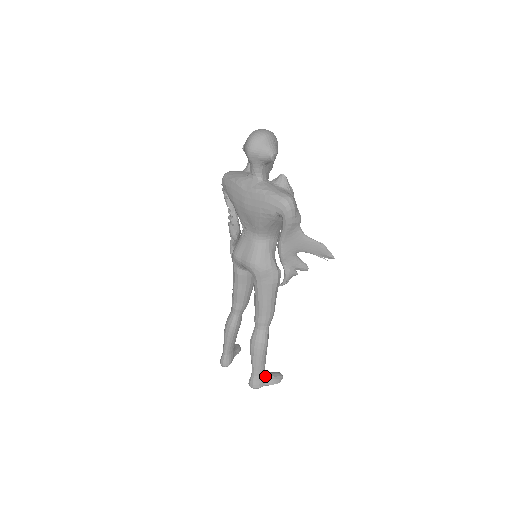
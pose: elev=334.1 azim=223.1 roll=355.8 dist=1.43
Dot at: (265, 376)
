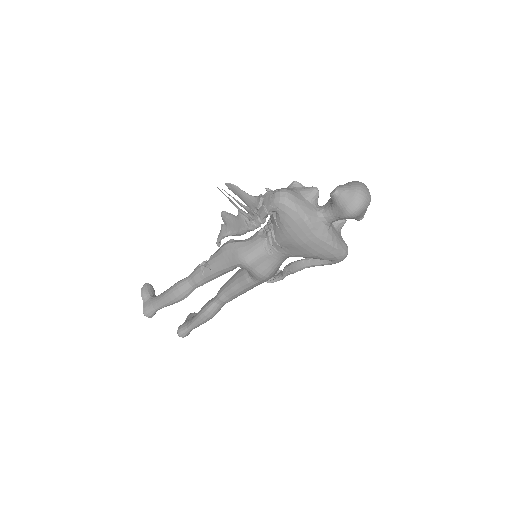
Dot at: occluded
